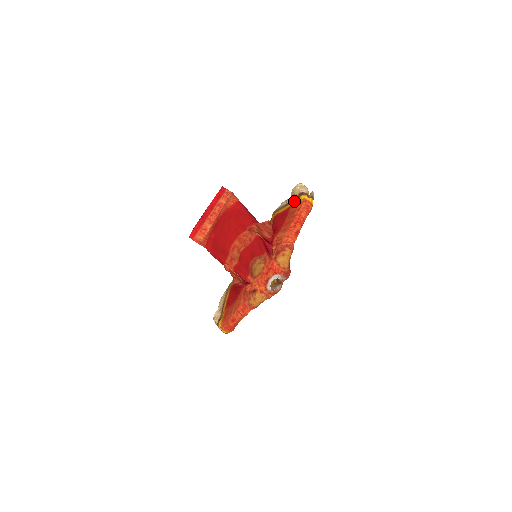
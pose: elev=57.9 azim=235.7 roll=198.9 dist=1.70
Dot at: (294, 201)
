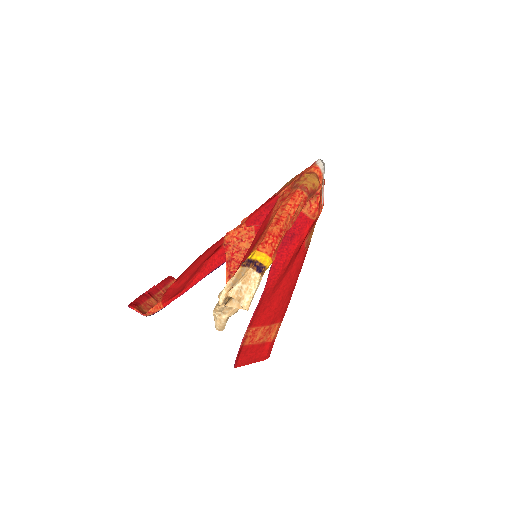
Dot at: occluded
